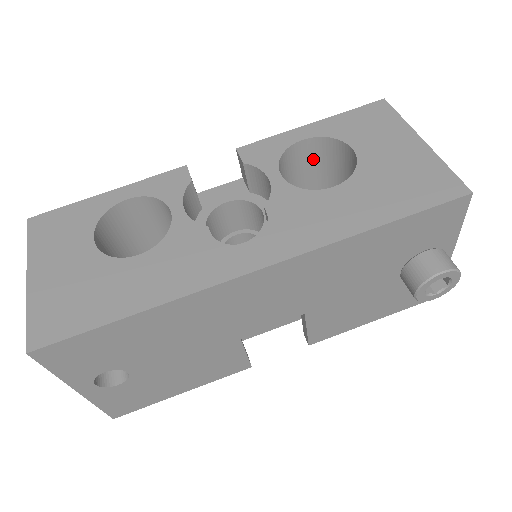
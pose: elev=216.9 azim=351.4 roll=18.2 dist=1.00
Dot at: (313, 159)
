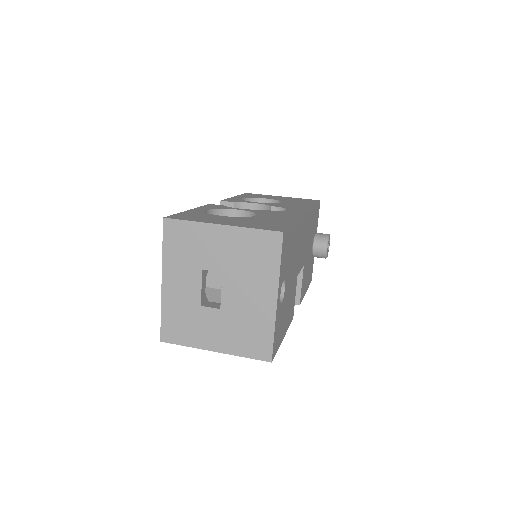
Dot at: occluded
